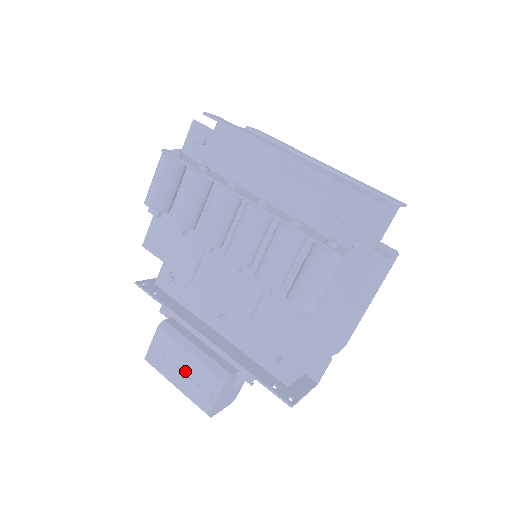
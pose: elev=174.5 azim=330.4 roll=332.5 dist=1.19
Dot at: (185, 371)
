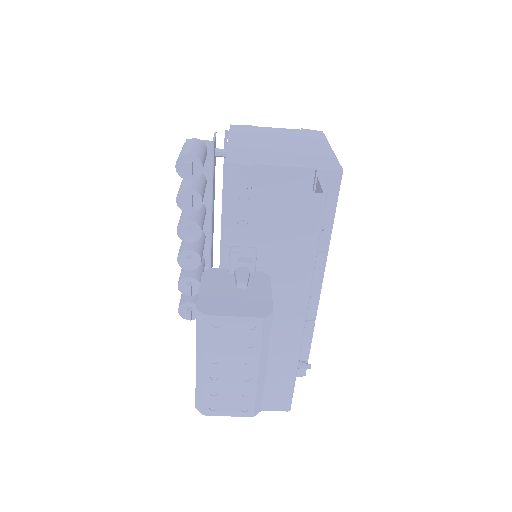
Dot at: occluded
